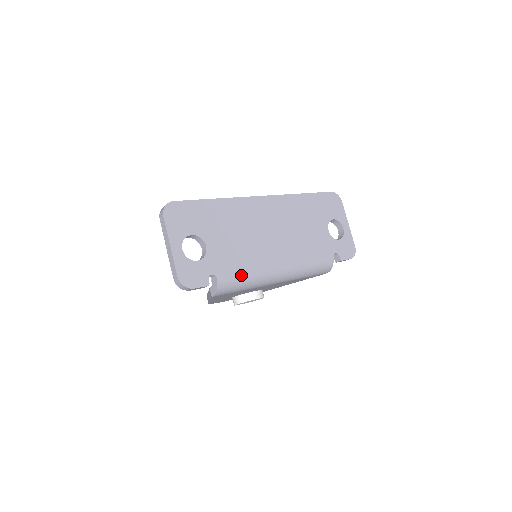
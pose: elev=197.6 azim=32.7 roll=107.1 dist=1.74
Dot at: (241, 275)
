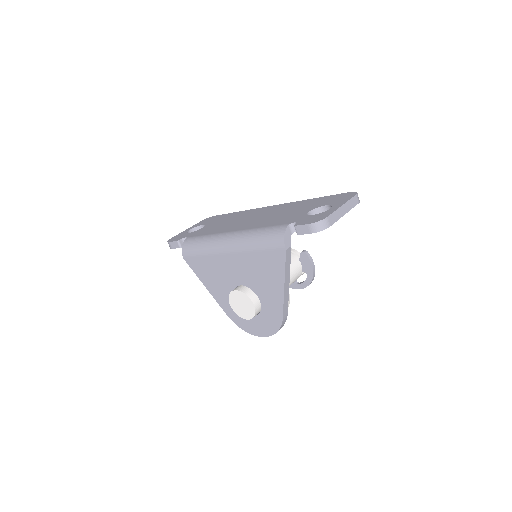
Dot at: (201, 237)
